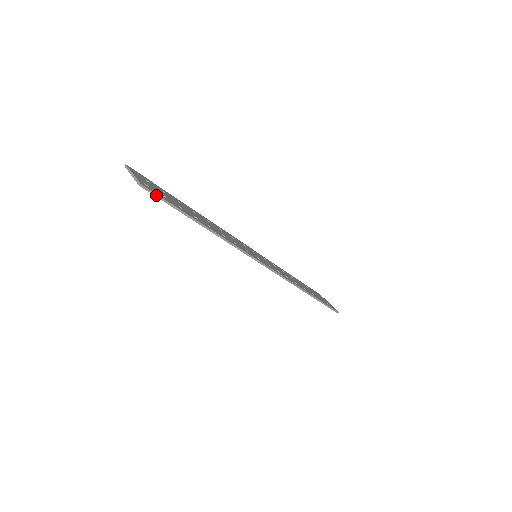
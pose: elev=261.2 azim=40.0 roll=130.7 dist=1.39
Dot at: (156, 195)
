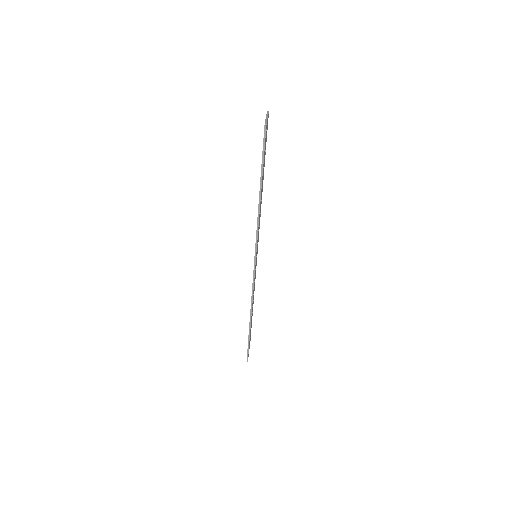
Dot at: (264, 141)
